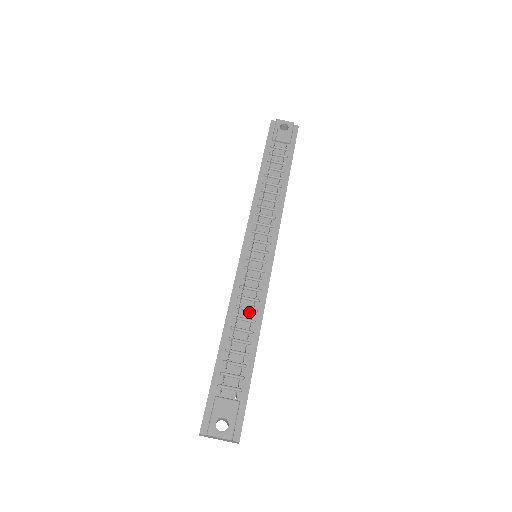
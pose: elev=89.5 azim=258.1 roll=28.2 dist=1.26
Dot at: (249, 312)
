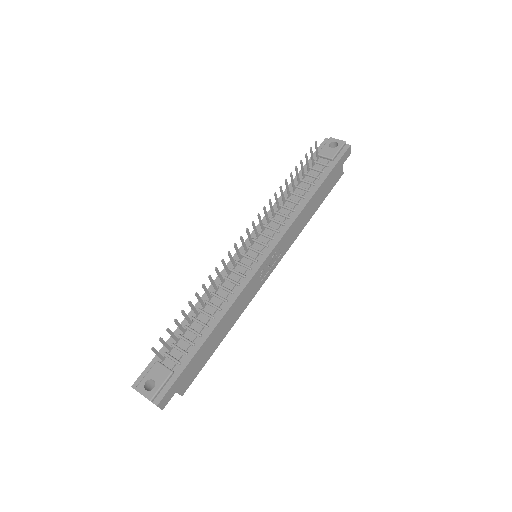
Dot at: (220, 300)
